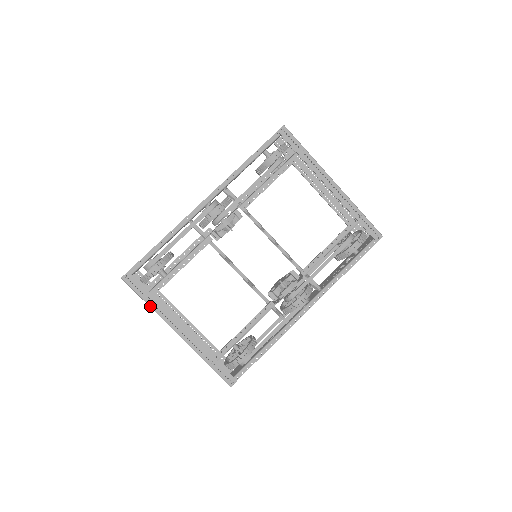
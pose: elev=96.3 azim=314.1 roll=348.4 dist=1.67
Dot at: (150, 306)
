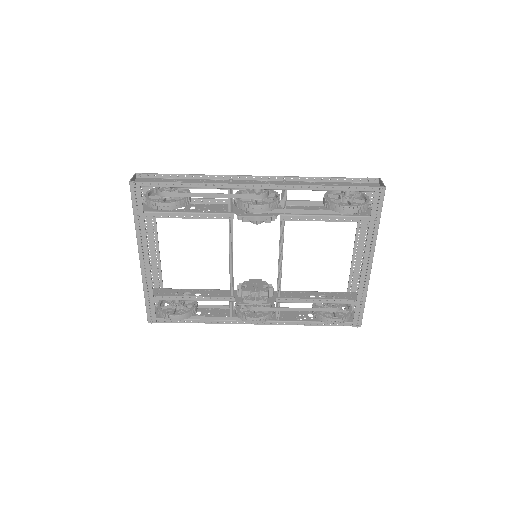
Dot at: (135, 223)
